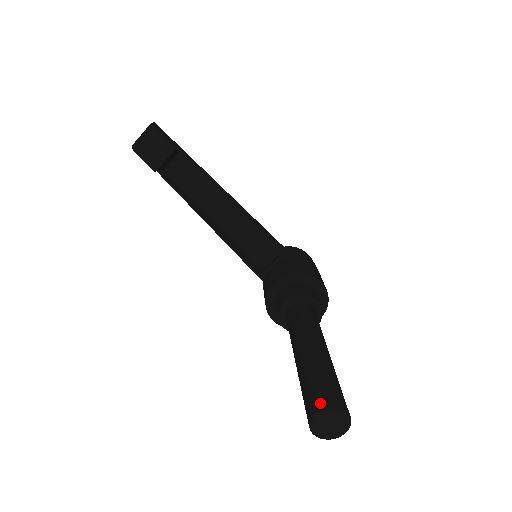
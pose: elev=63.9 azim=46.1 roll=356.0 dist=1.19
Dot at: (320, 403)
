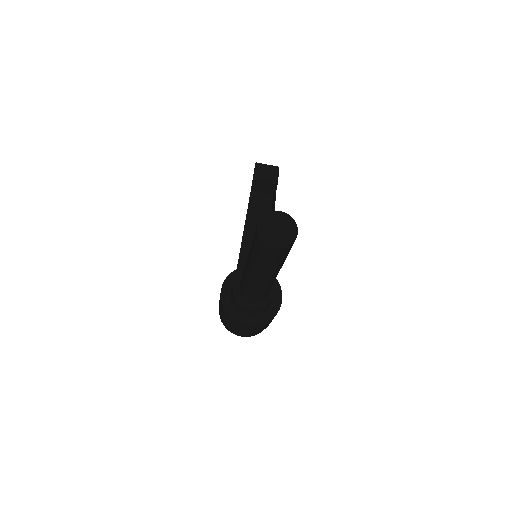
Dot at: occluded
